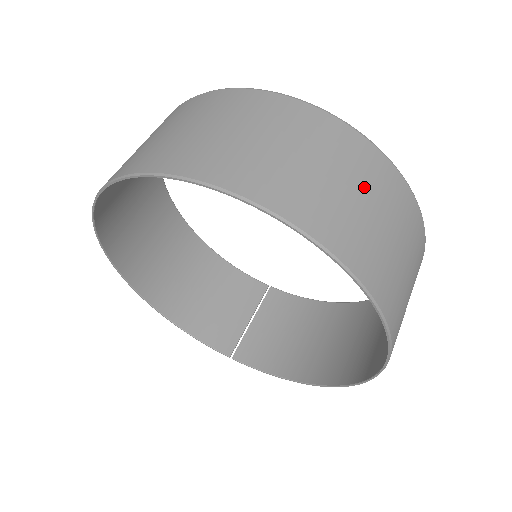
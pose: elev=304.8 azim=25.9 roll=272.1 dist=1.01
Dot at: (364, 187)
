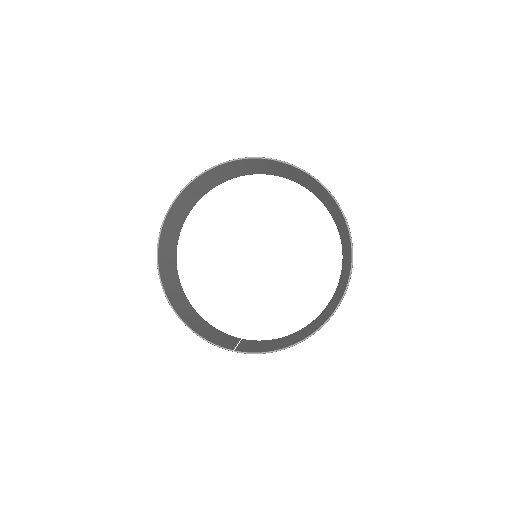
Dot at: occluded
